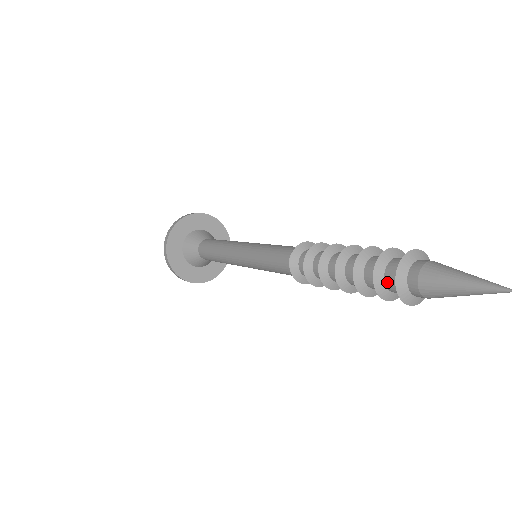
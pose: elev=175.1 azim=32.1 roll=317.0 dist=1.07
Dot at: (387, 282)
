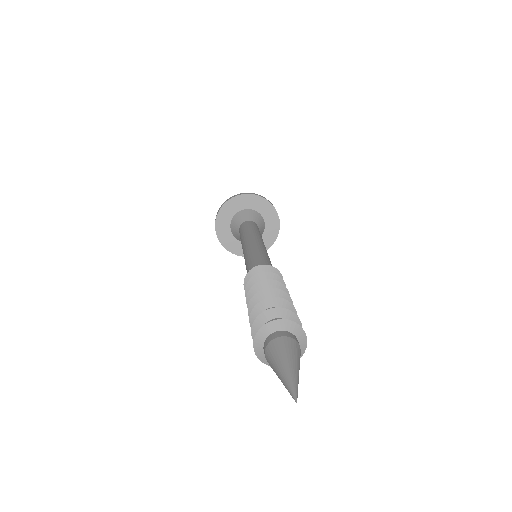
Dot at: occluded
